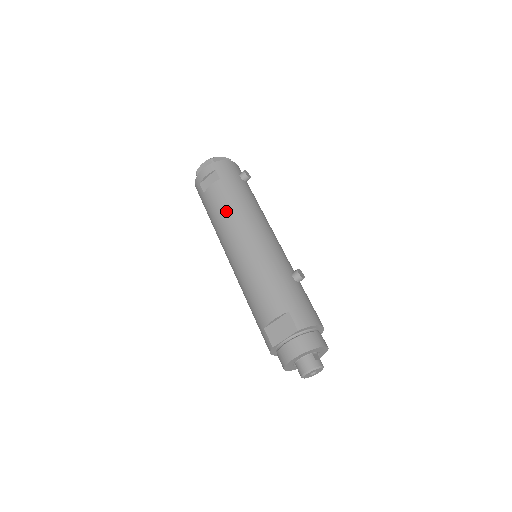
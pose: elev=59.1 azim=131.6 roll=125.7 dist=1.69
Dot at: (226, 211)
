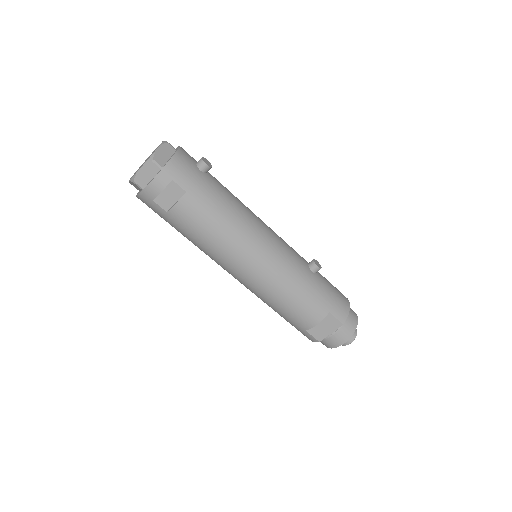
Dot at: (217, 233)
